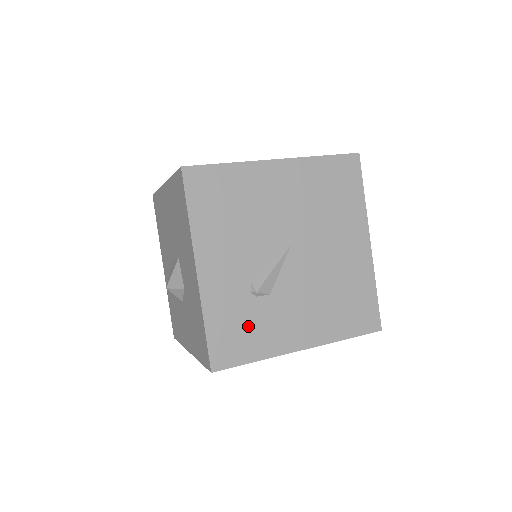
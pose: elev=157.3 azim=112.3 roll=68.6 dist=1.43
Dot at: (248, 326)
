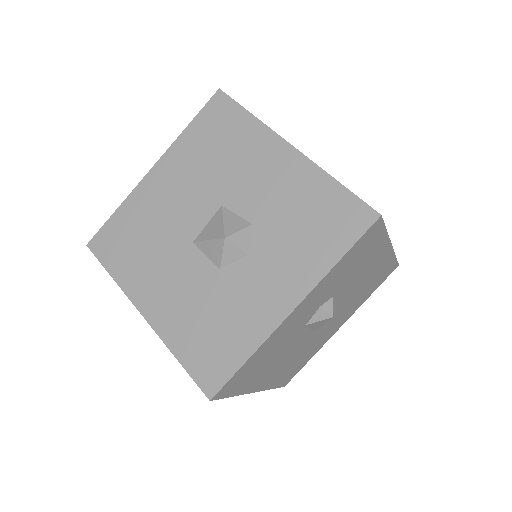
Dot at: occluded
